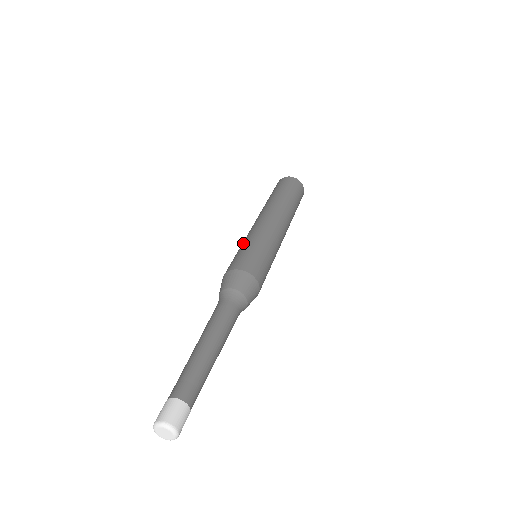
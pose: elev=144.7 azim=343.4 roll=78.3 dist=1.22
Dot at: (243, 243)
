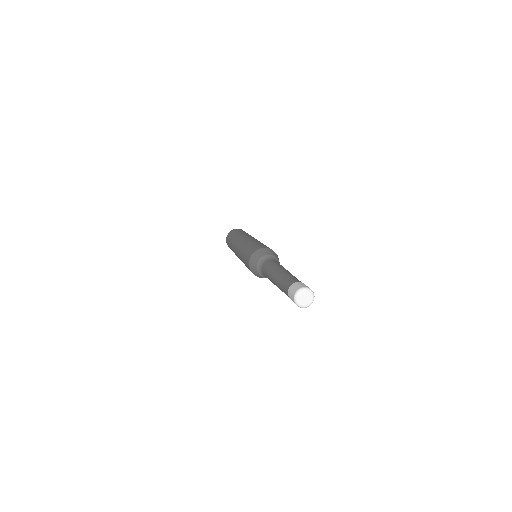
Dot at: (252, 242)
